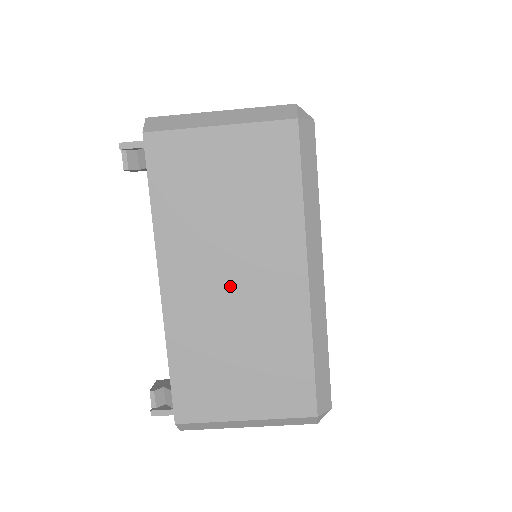
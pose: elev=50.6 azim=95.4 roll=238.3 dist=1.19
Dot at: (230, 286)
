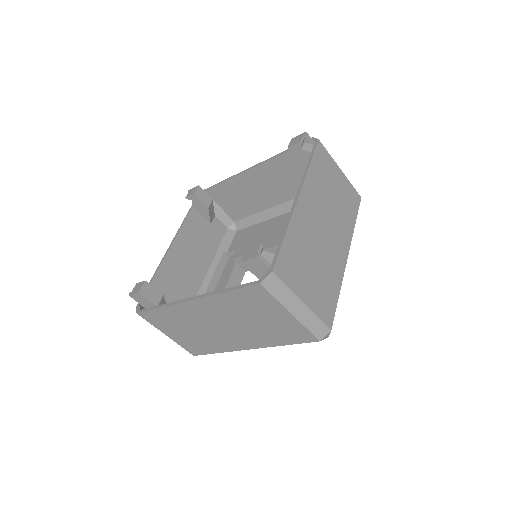
Dot at: (323, 229)
